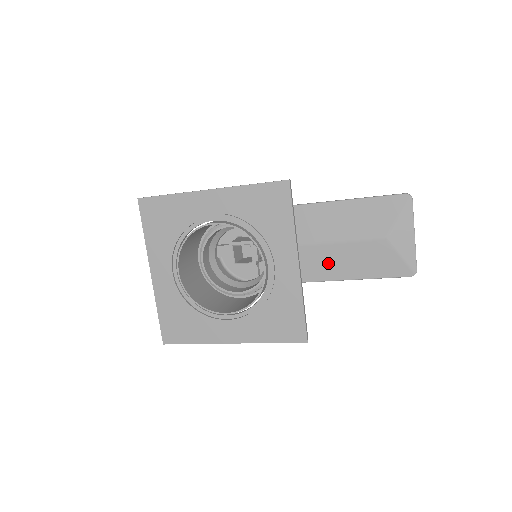
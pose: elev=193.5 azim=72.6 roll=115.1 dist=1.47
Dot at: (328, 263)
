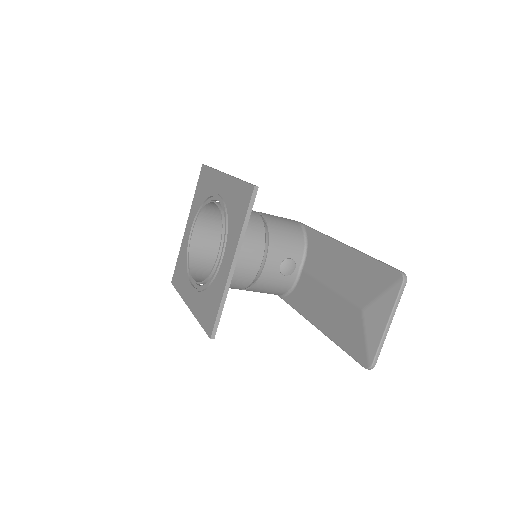
Dot at: (317, 305)
